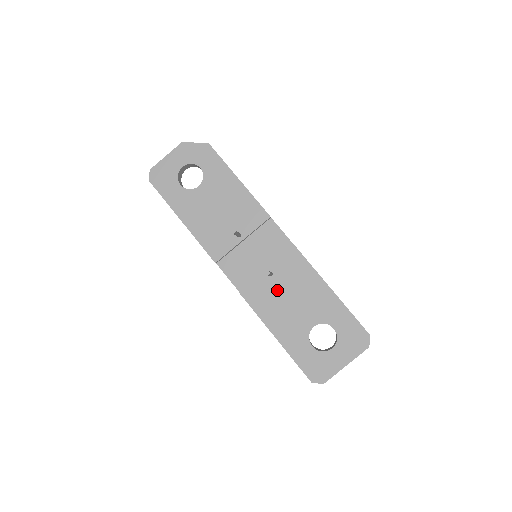
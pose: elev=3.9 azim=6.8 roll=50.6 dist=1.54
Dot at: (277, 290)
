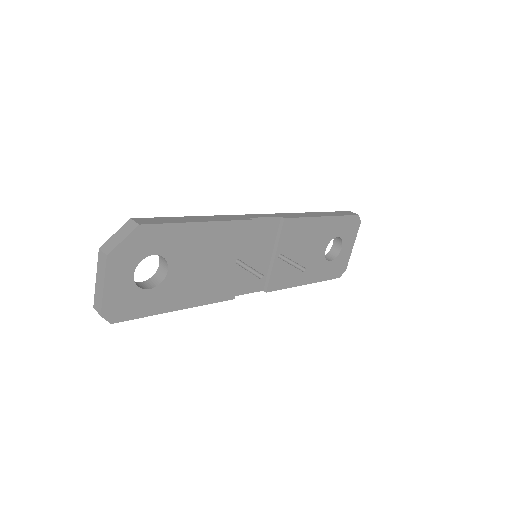
Dot at: occluded
